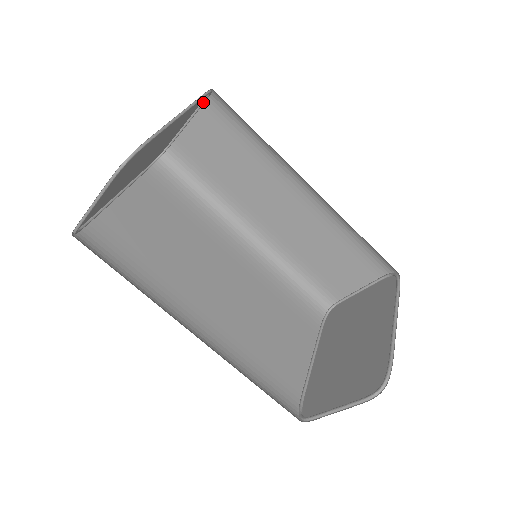
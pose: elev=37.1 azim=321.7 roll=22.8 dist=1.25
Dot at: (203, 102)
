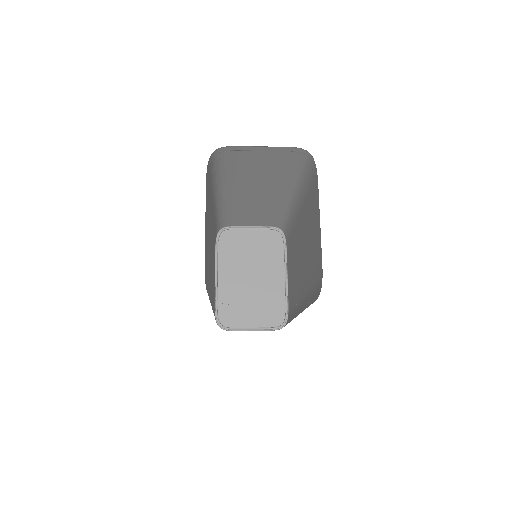
Dot at: (293, 151)
